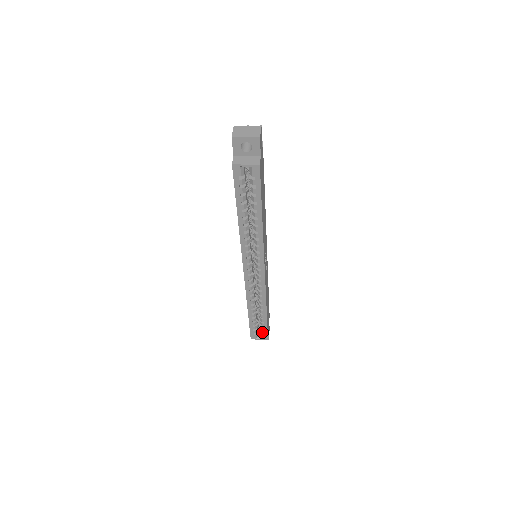
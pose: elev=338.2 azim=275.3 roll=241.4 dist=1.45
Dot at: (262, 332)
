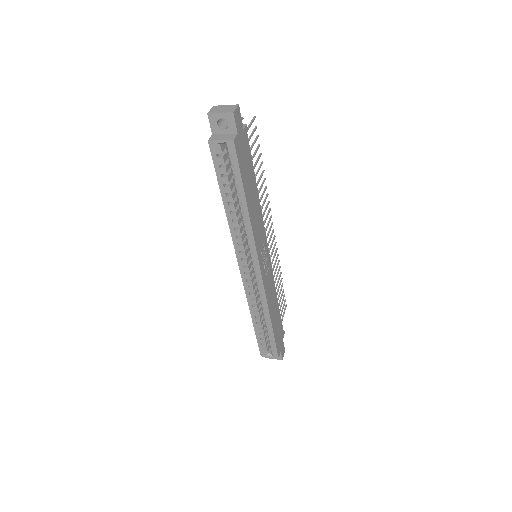
Dot at: (271, 347)
